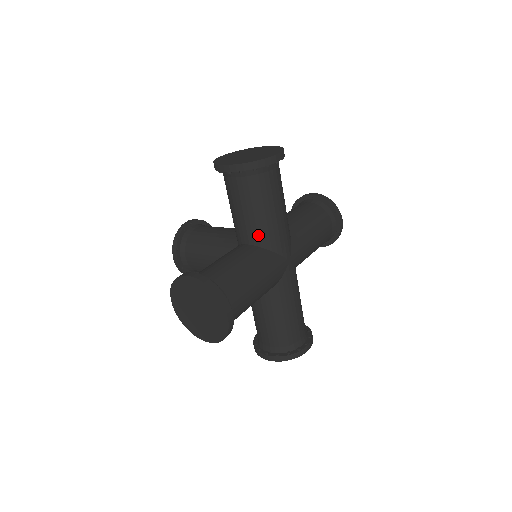
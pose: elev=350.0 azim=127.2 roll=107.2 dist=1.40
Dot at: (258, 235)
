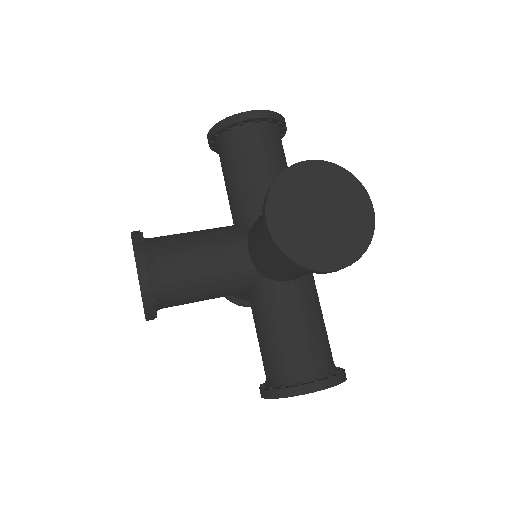
Dot at: occluded
